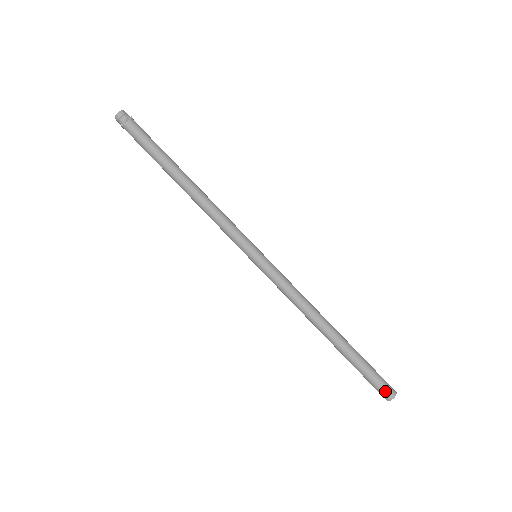
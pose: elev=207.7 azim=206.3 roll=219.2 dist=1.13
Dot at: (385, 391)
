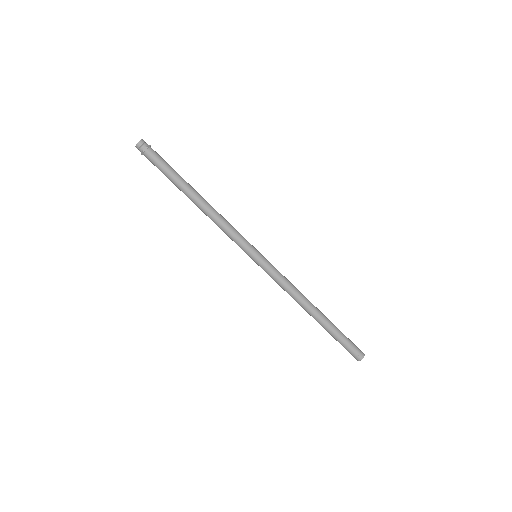
Dot at: (358, 353)
